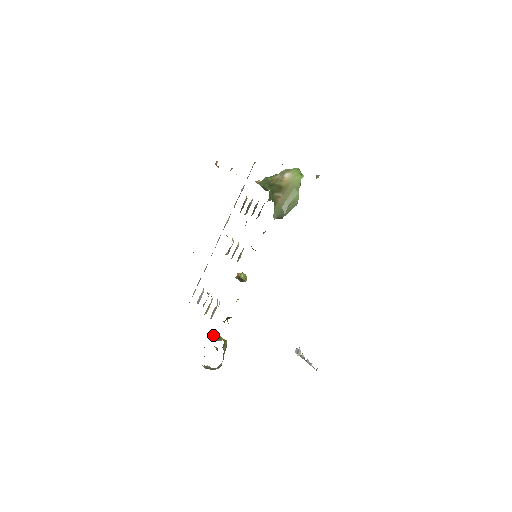
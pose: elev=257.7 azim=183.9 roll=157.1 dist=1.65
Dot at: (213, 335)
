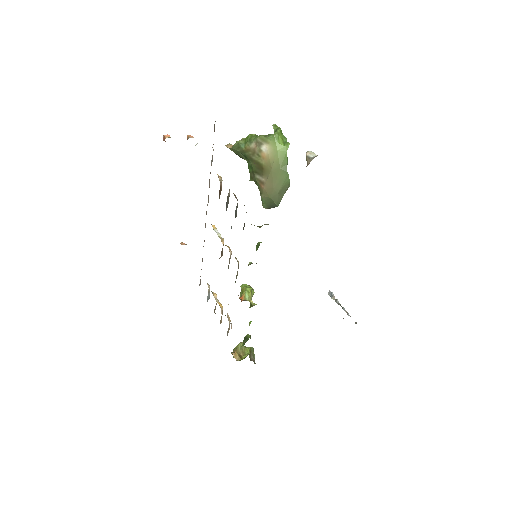
Dot at: (236, 354)
